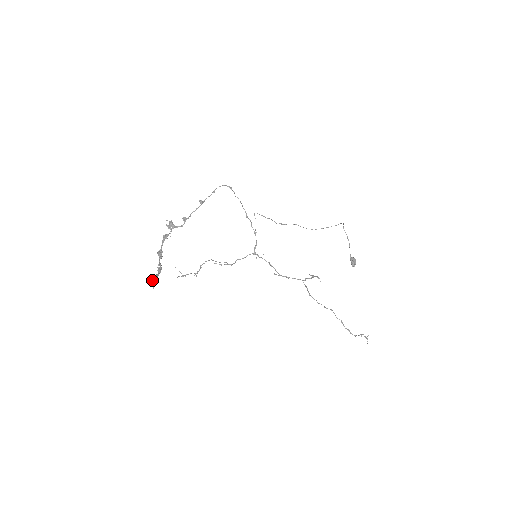
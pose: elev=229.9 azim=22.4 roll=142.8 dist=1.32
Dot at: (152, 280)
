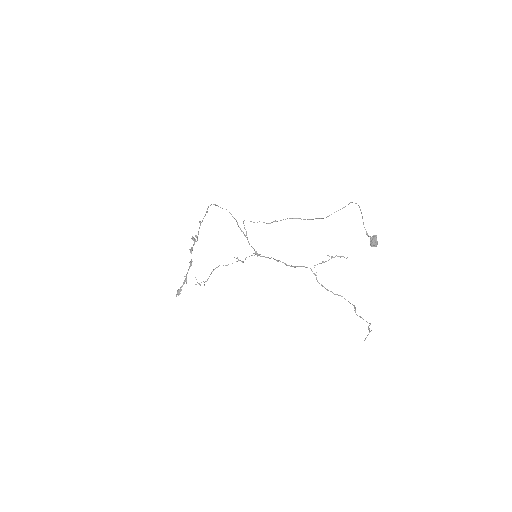
Dot at: occluded
